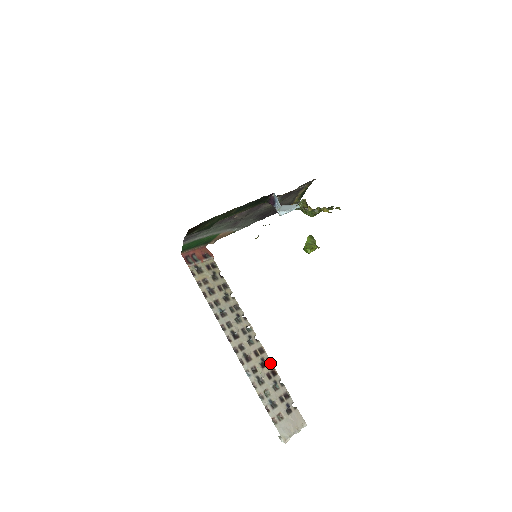
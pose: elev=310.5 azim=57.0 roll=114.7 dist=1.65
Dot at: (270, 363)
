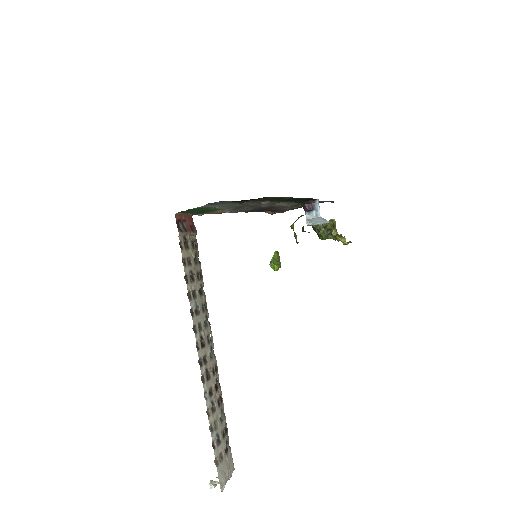
Dot at: (220, 386)
